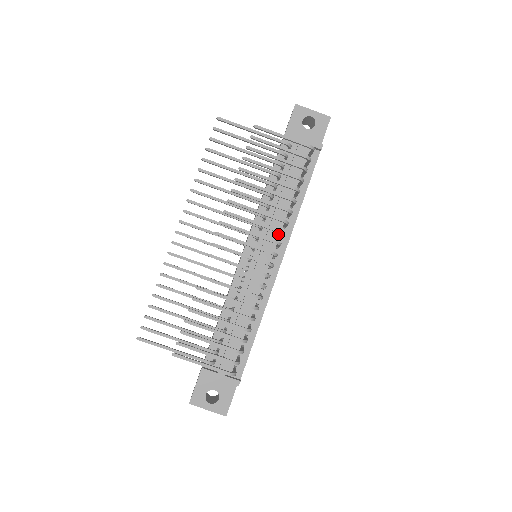
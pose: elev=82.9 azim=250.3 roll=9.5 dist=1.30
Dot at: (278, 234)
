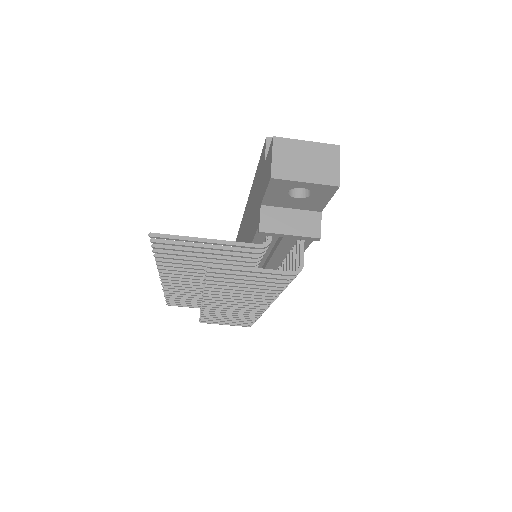
Dot at: occluded
